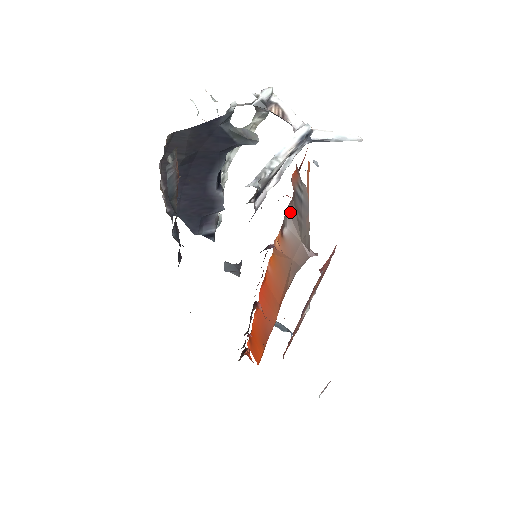
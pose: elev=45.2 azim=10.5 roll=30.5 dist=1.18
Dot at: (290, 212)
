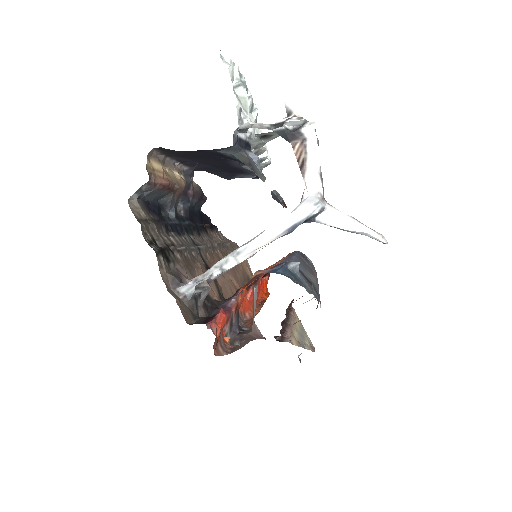
Dot at: (257, 286)
